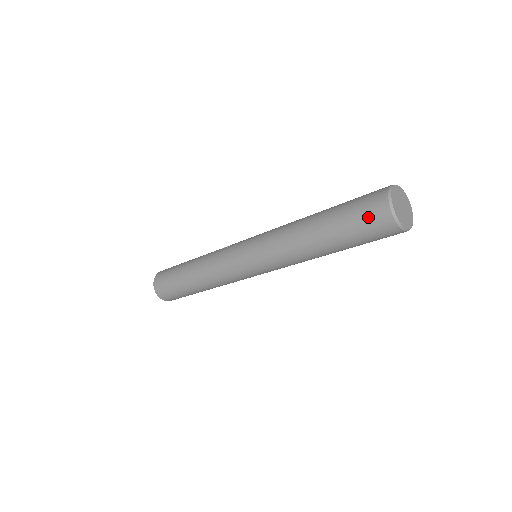
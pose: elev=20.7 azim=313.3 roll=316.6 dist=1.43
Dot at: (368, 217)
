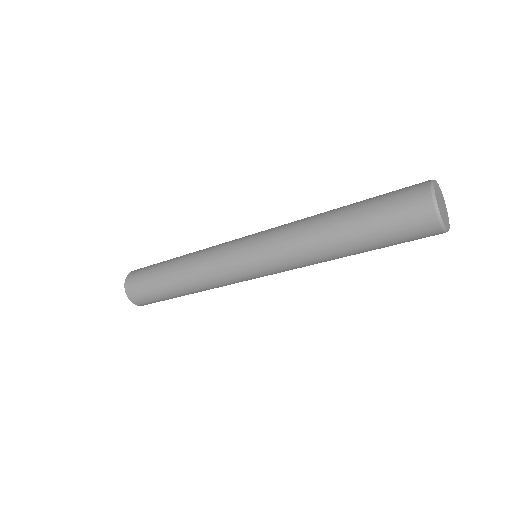
Dot at: (402, 194)
